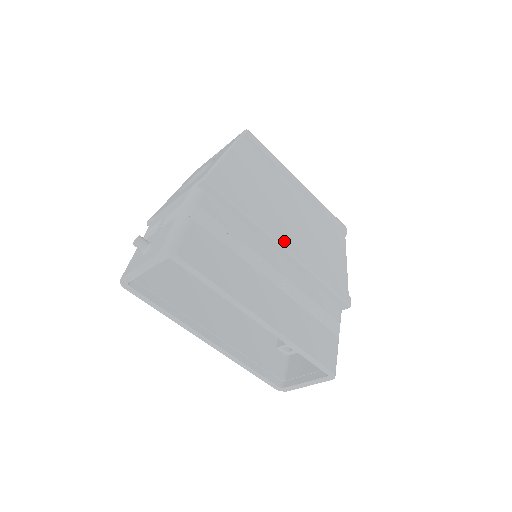
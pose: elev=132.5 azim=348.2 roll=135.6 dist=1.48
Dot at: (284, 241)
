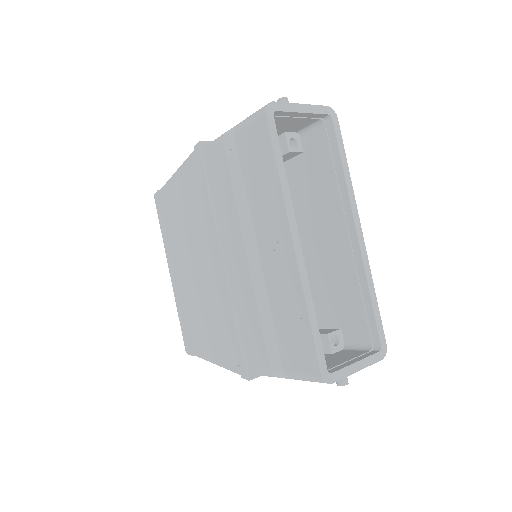
Dot at: occluded
